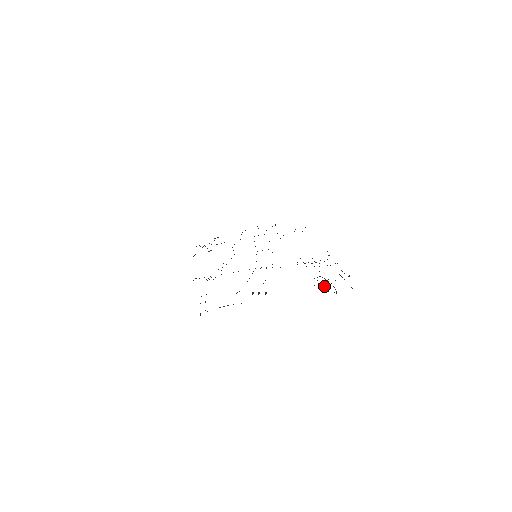
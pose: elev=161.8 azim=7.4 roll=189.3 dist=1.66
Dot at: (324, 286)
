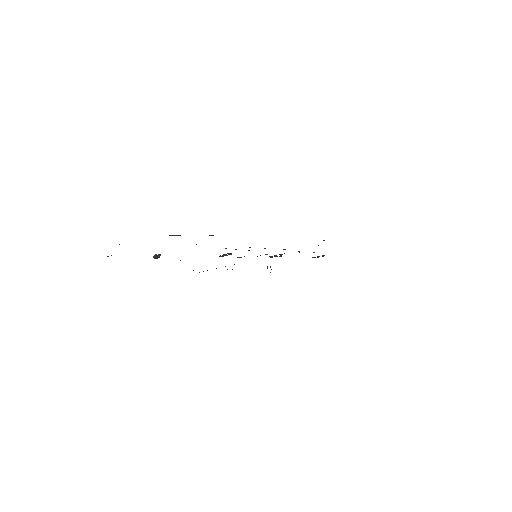
Dot at: occluded
